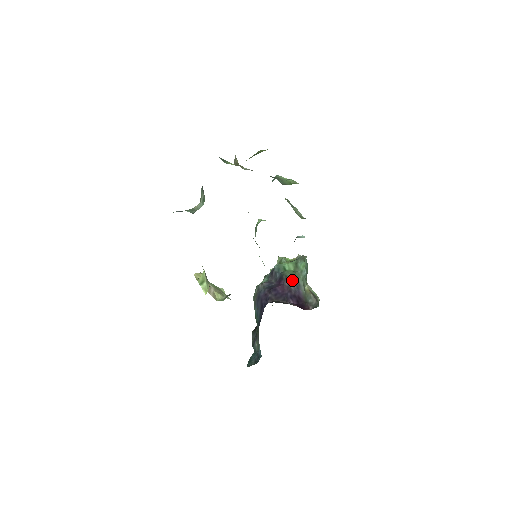
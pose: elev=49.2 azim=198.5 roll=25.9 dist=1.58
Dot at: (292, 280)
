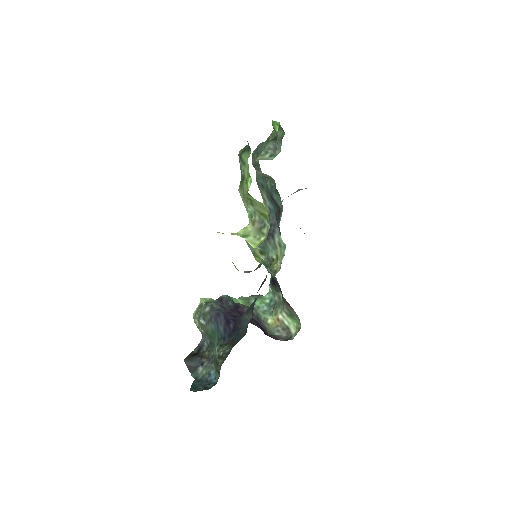
Dot at: occluded
